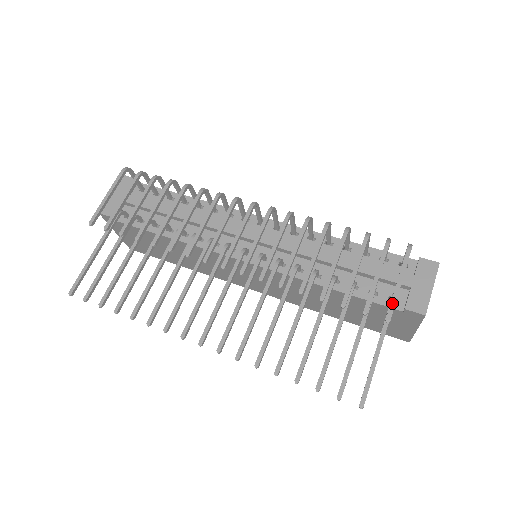
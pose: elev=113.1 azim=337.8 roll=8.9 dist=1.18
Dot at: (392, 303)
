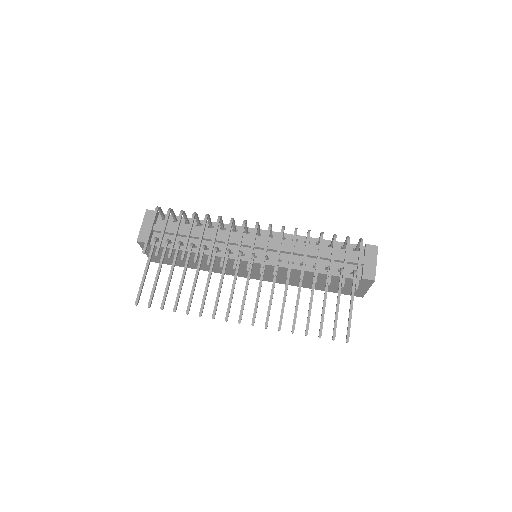
Dot at: (357, 277)
